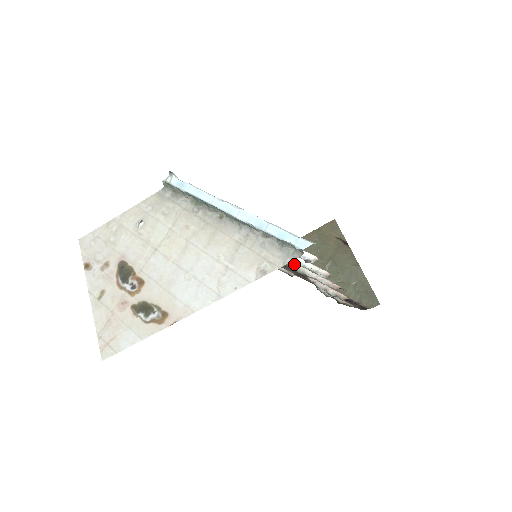
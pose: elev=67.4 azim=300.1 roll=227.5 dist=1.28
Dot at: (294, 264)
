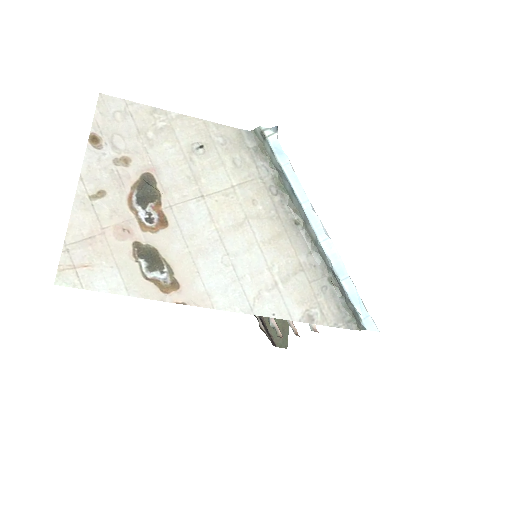
Dot at: occluded
